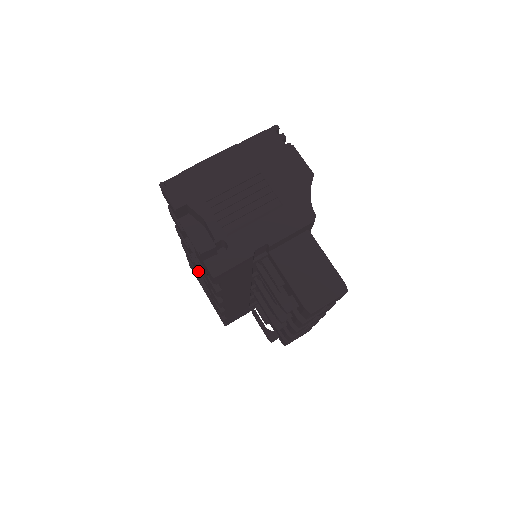
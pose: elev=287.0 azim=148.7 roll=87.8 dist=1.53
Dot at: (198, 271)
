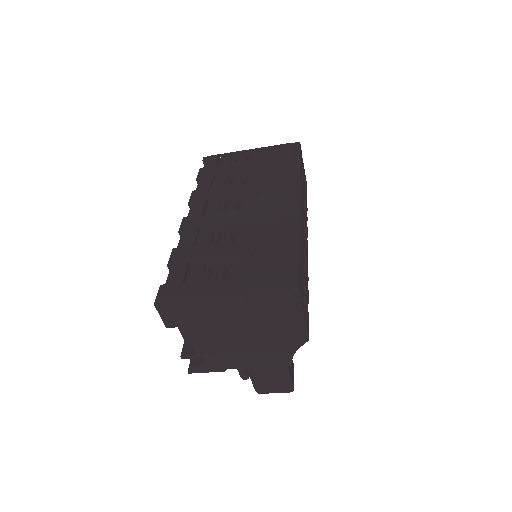
Dot at: occluded
